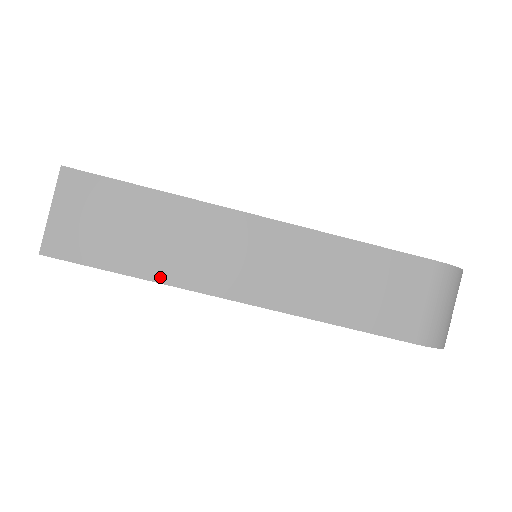
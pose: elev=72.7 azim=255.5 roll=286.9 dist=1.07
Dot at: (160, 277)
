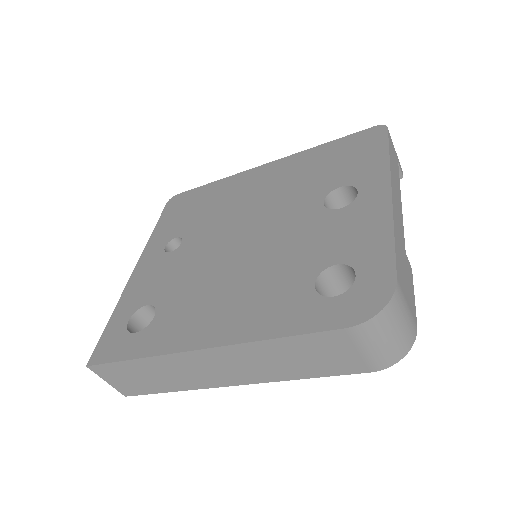
Dot at: (184, 388)
